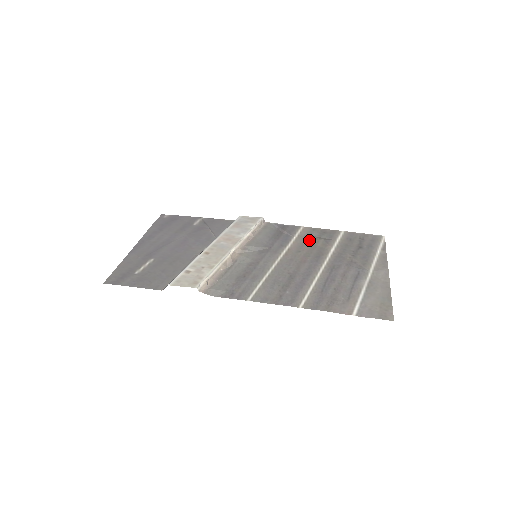
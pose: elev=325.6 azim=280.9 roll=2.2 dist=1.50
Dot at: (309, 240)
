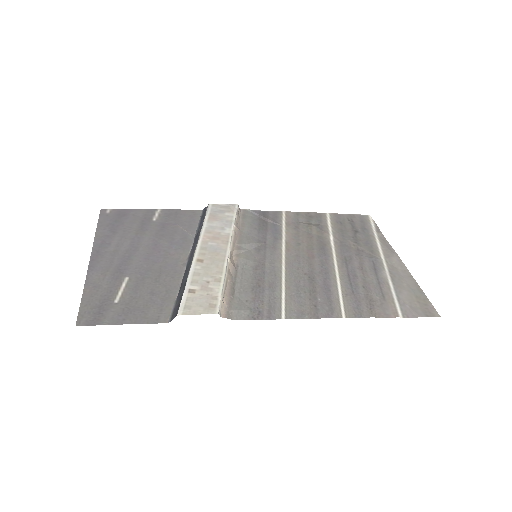
Dot at: (301, 228)
